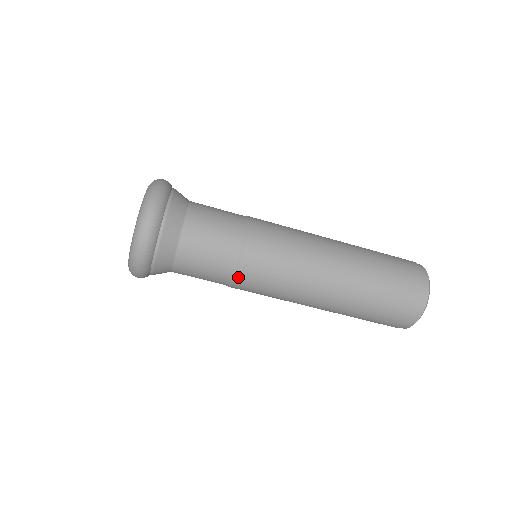
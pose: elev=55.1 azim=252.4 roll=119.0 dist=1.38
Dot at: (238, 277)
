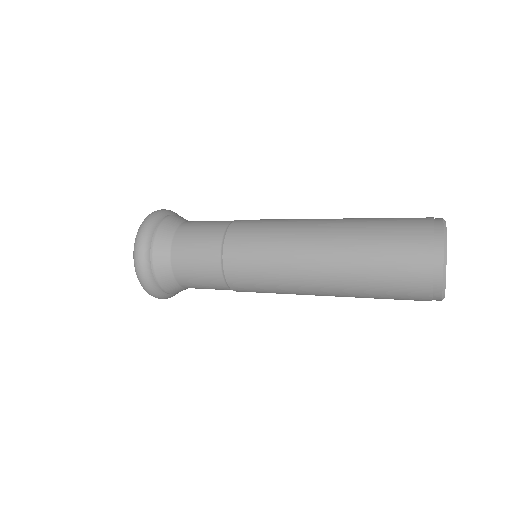
Dot at: occluded
